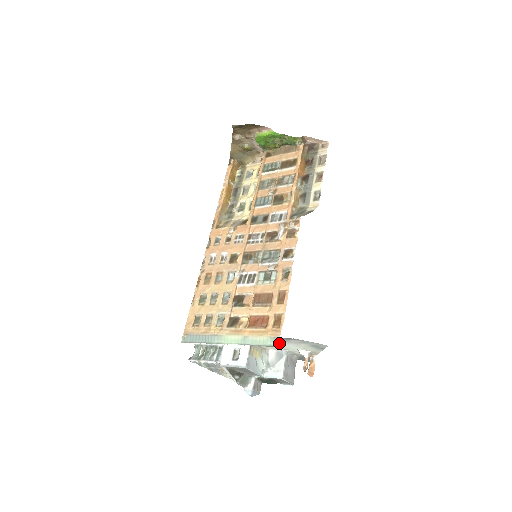
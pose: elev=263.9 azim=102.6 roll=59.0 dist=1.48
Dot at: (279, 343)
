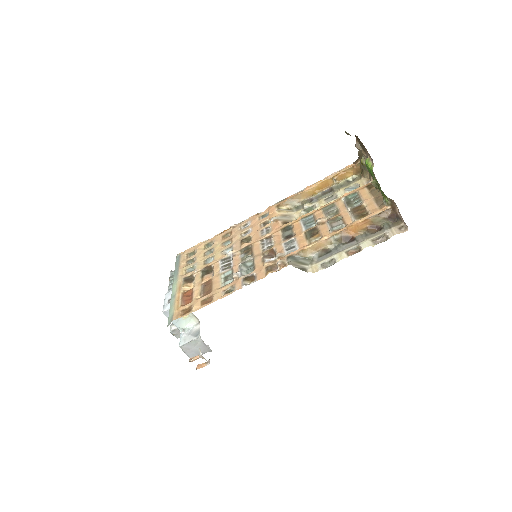
Dot at: (169, 323)
